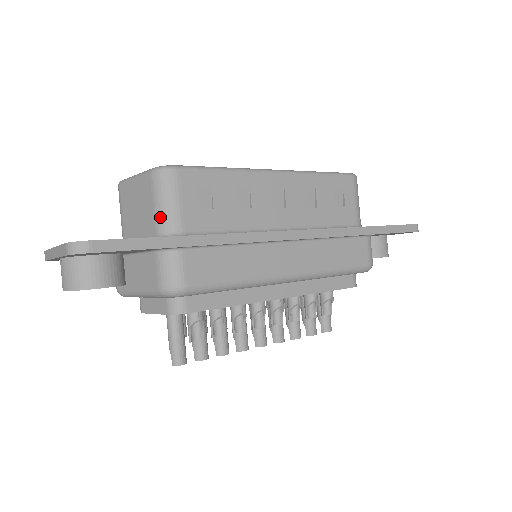
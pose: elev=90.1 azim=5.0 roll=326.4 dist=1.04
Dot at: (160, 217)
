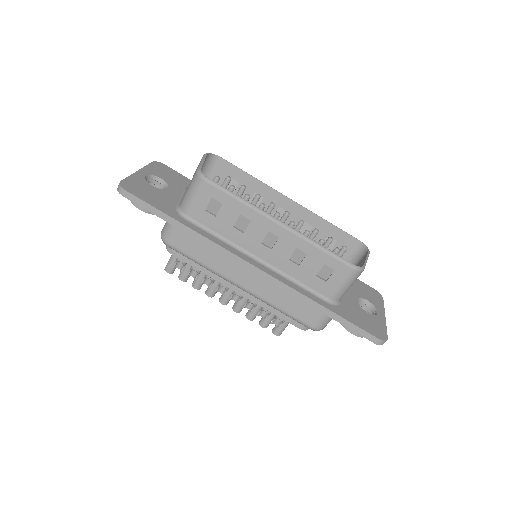
Dot at: (184, 198)
